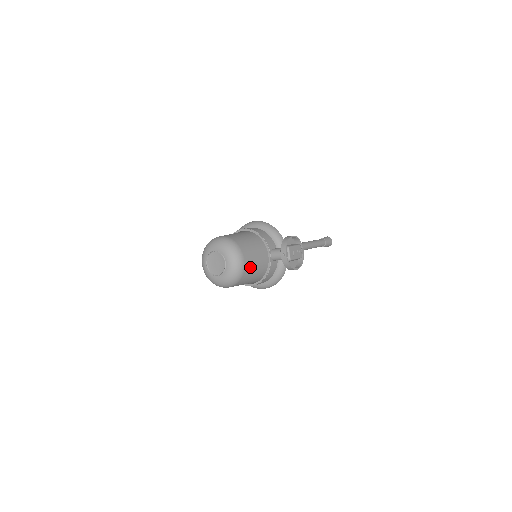
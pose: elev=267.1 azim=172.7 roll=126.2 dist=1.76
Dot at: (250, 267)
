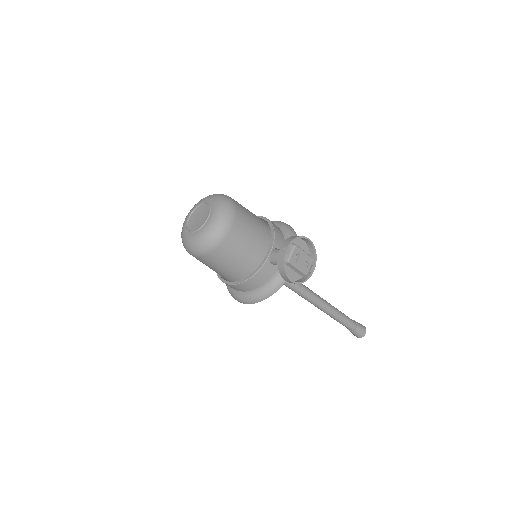
Dot at: (235, 243)
